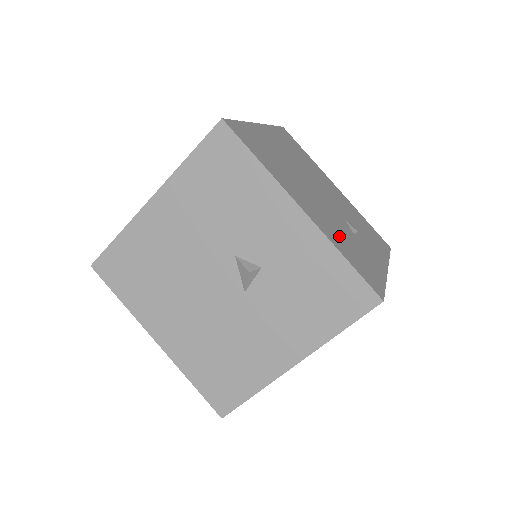
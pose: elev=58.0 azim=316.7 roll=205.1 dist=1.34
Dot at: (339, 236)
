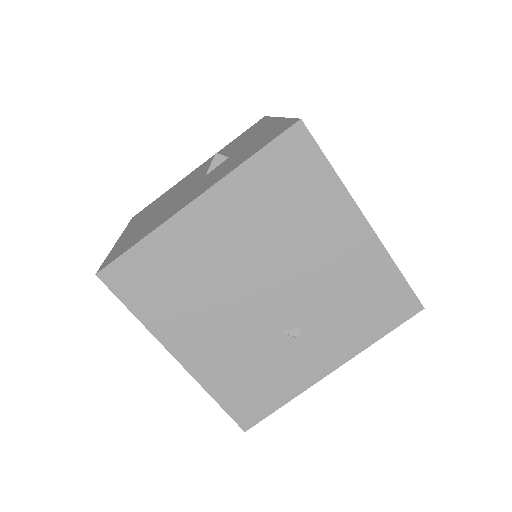
Dot at: occluded
